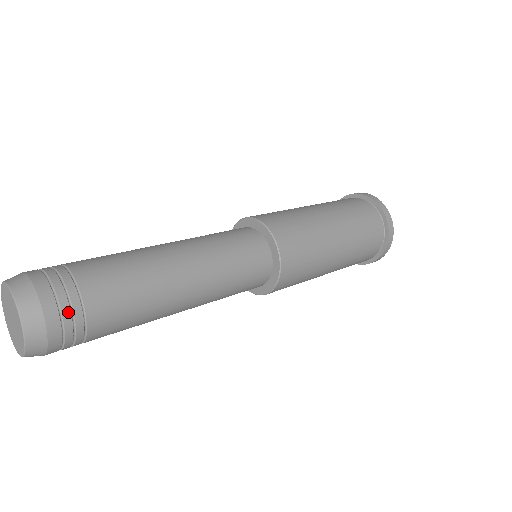
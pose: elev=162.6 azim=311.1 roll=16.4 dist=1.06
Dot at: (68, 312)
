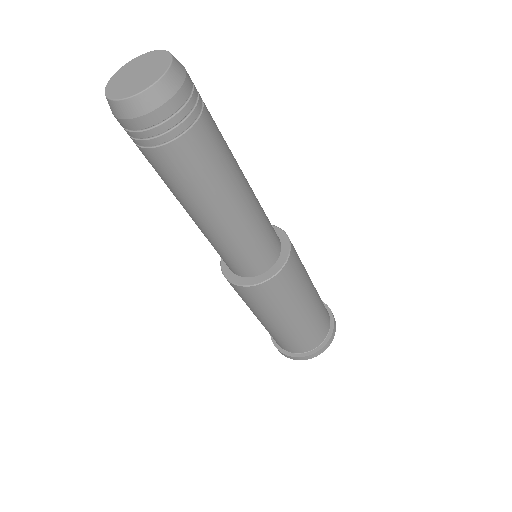
Dot at: (193, 102)
